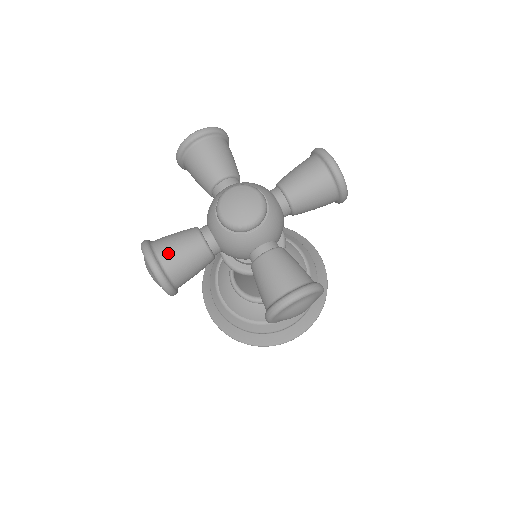
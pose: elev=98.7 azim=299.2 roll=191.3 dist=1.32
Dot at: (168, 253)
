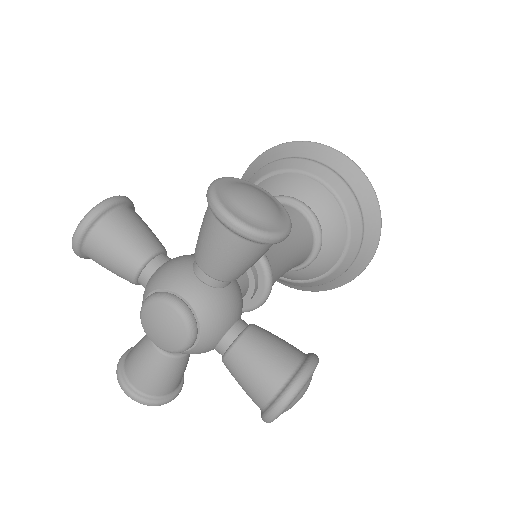
Dot at: (140, 381)
